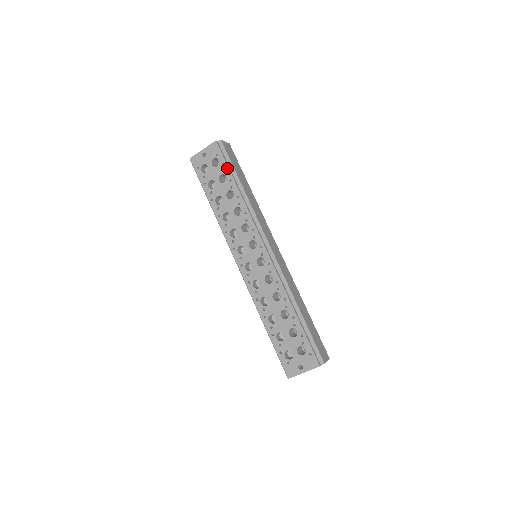
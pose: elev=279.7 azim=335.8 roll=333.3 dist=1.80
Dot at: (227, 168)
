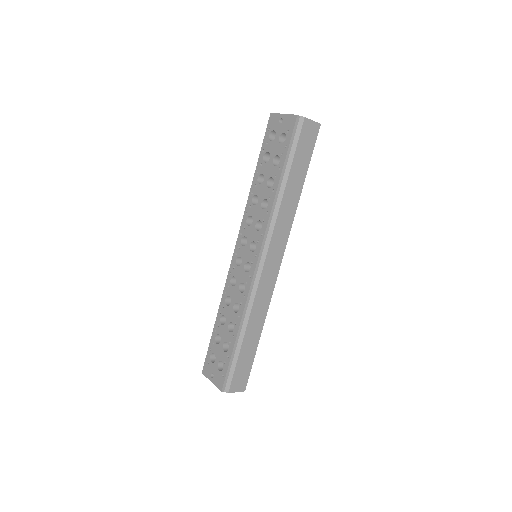
Dot at: (285, 153)
